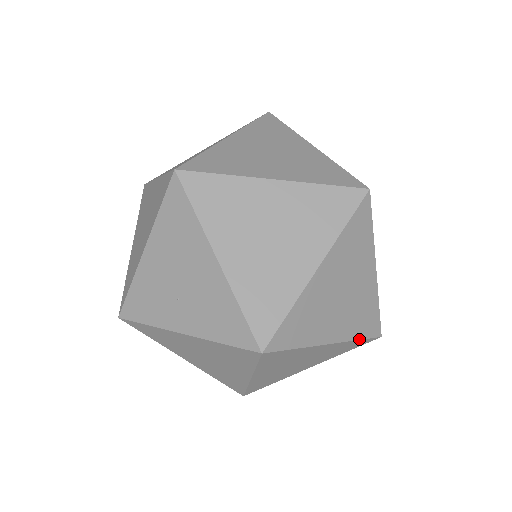
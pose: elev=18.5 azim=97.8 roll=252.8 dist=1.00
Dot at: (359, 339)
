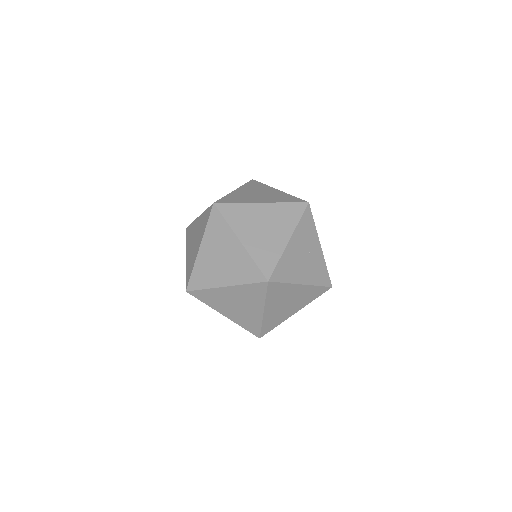
Dot at: occluded
